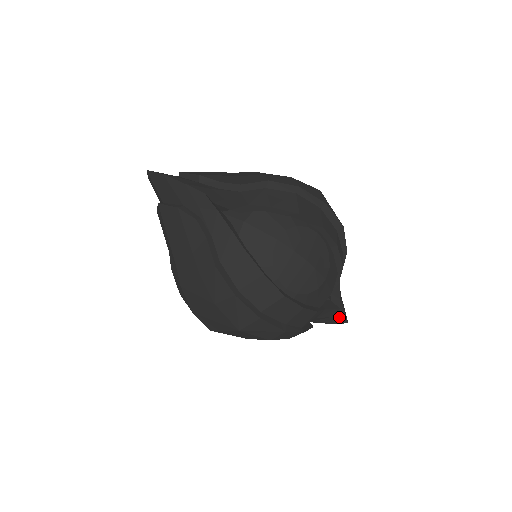
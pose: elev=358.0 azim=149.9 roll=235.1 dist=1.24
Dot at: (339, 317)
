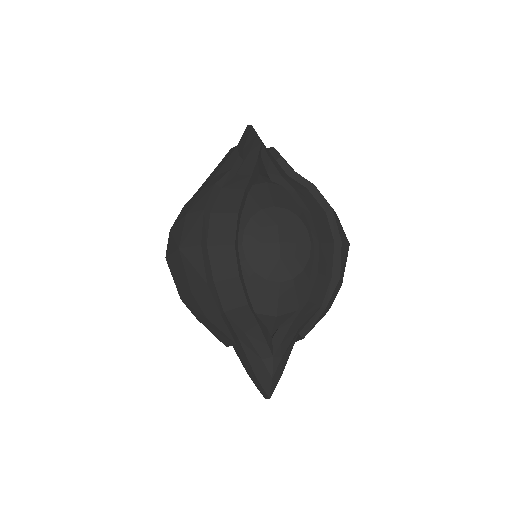
Dot at: (266, 370)
